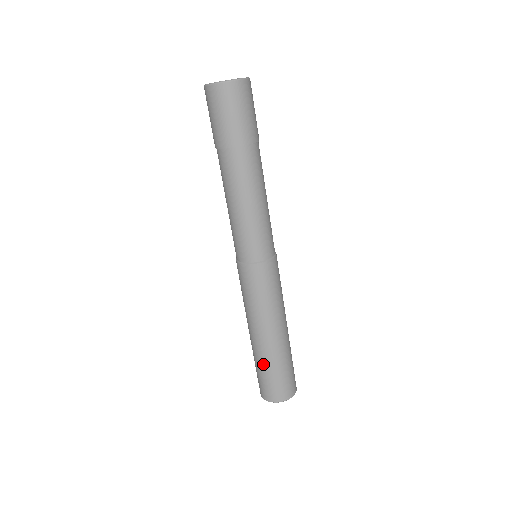
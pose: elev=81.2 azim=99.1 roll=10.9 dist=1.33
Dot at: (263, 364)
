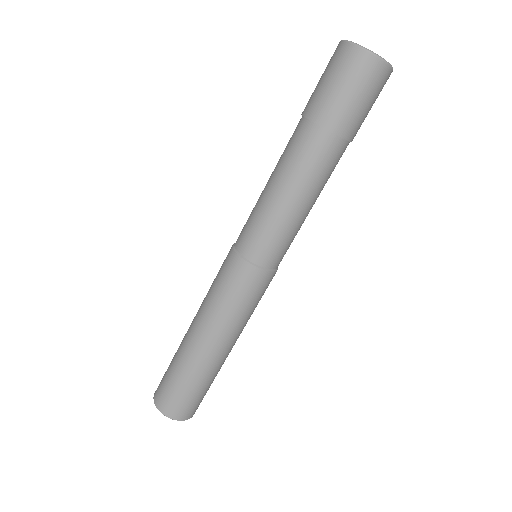
Dot at: (175, 358)
